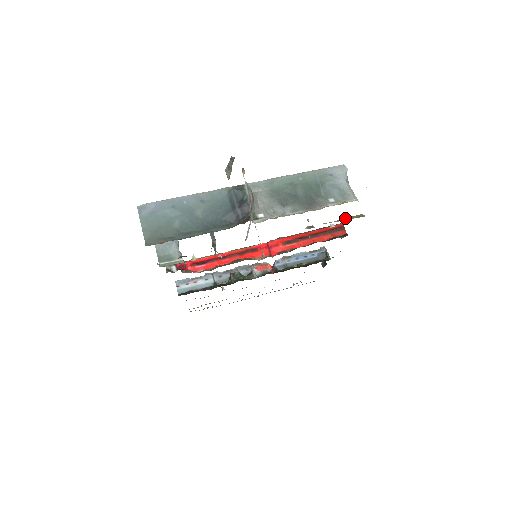
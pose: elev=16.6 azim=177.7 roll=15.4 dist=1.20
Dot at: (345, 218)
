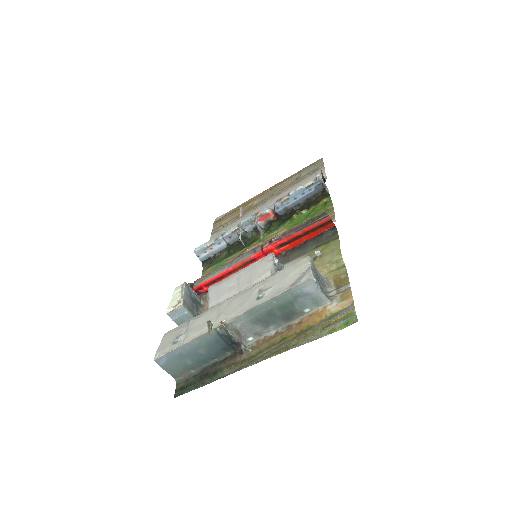
Dot at: (326, 266)
